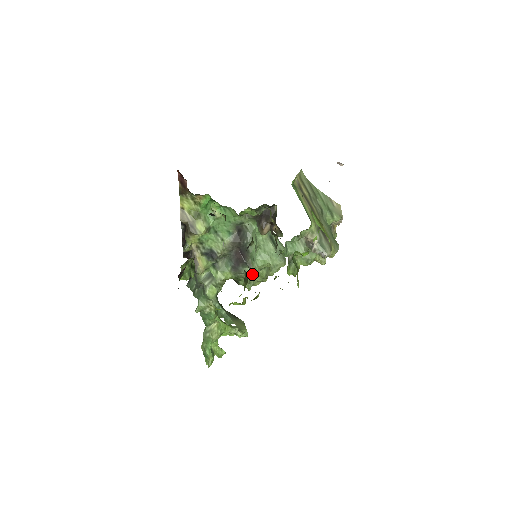
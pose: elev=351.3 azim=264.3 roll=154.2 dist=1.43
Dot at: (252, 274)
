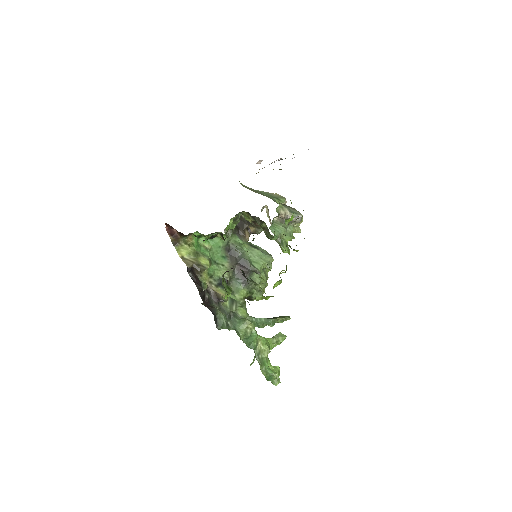
Dot at: (259, 279)
